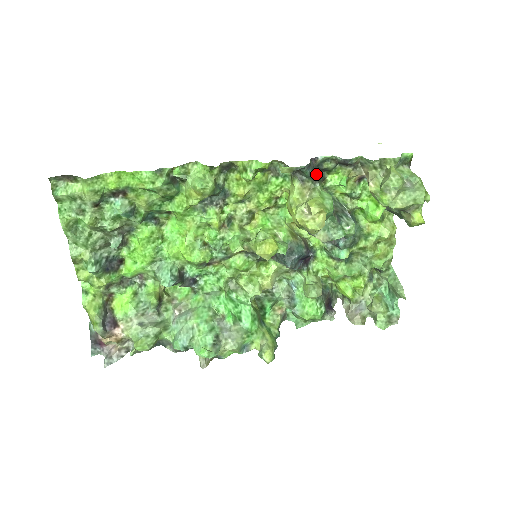
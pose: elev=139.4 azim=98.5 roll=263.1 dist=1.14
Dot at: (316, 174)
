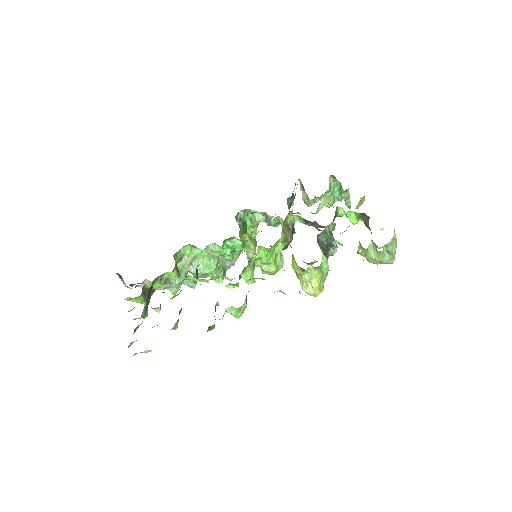
Dot at: occluded
